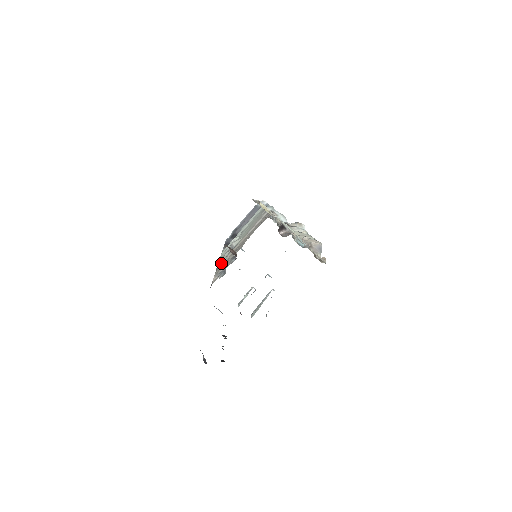
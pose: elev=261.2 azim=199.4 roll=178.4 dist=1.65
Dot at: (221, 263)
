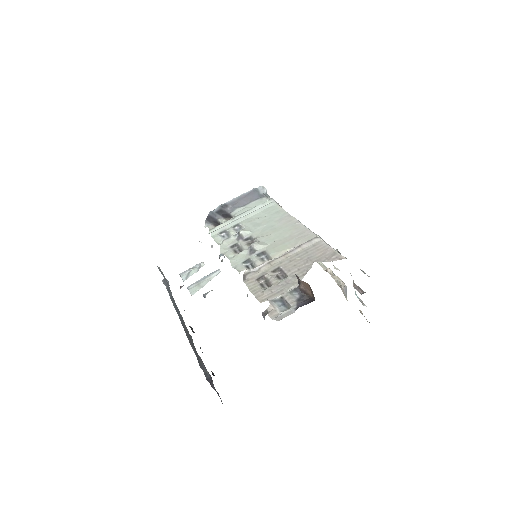
Dot at: (251, 272)
